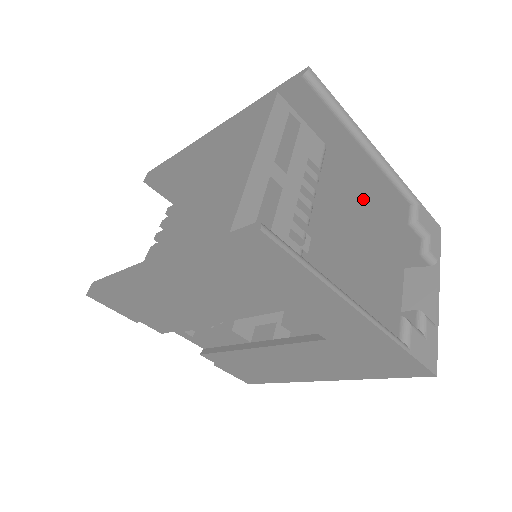
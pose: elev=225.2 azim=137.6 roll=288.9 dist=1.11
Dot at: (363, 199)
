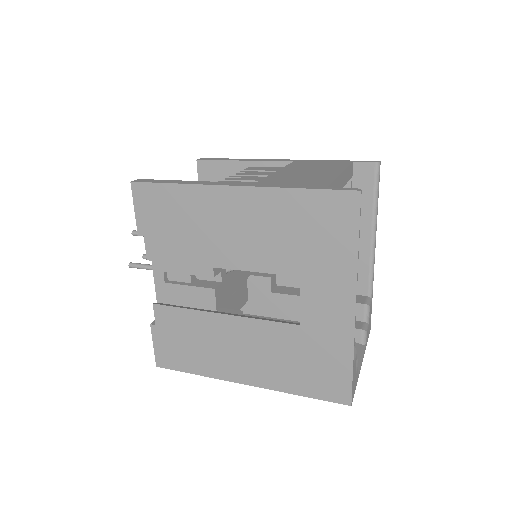
Dot at: occluded
